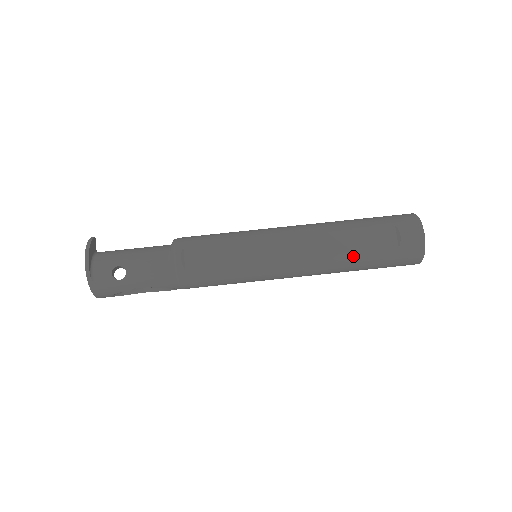
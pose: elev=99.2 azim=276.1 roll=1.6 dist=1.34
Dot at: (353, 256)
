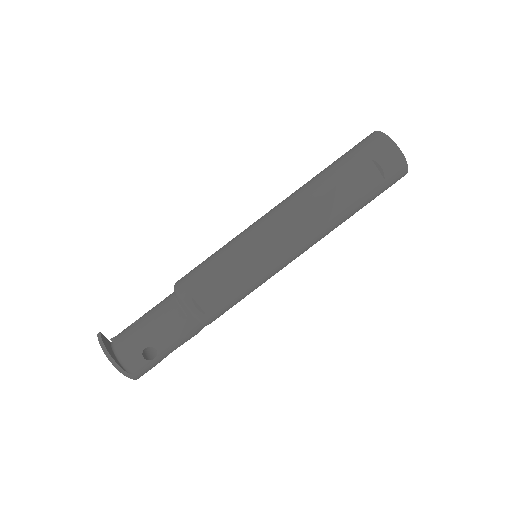
Dot at: (347, 211)
